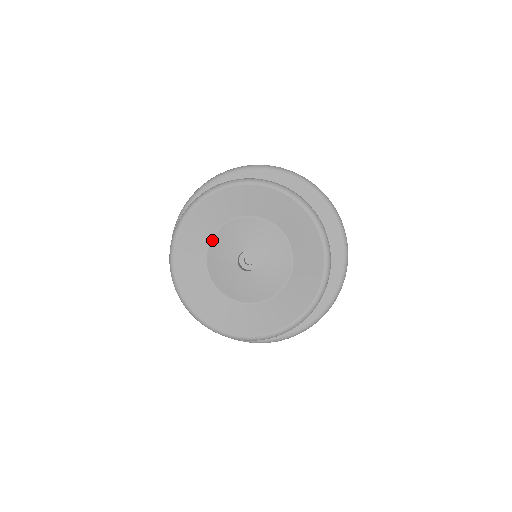
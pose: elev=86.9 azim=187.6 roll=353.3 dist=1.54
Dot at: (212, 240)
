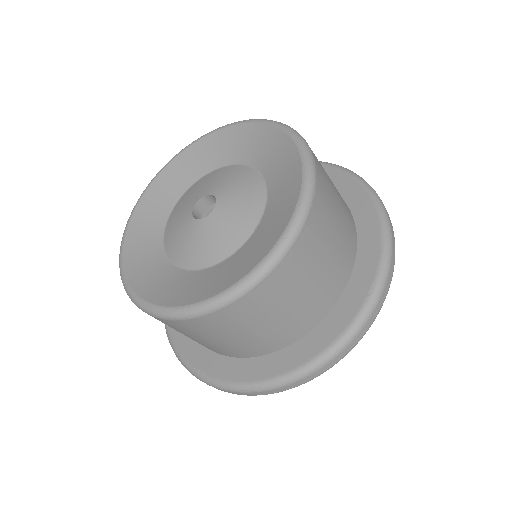
Dot at: (213, 171)
